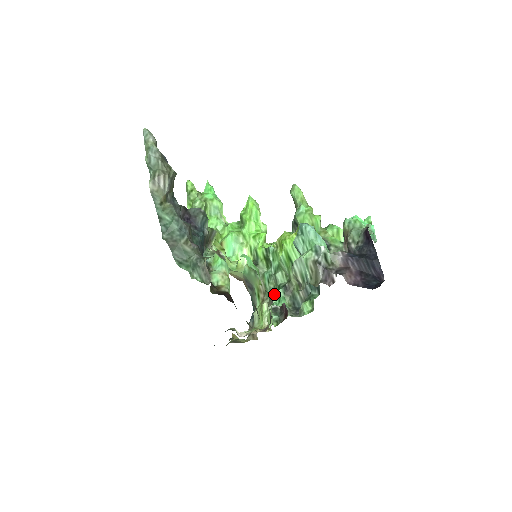
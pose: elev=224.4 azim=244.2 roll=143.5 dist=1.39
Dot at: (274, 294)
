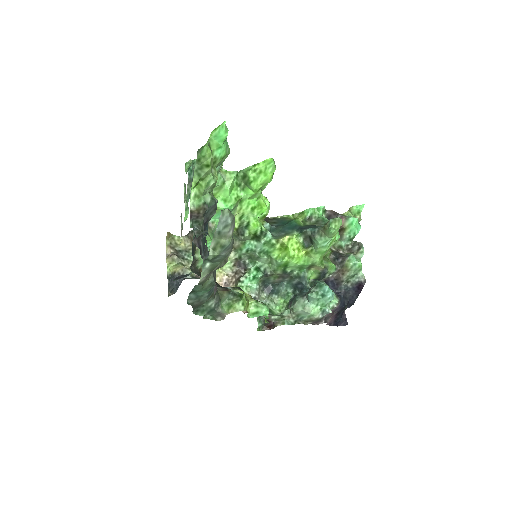
Dot at: (246, 258)
